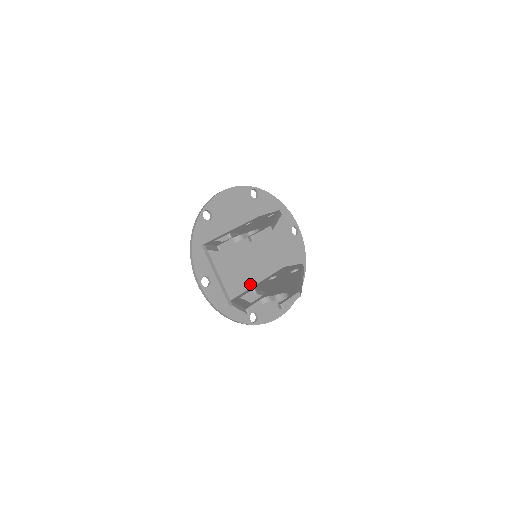
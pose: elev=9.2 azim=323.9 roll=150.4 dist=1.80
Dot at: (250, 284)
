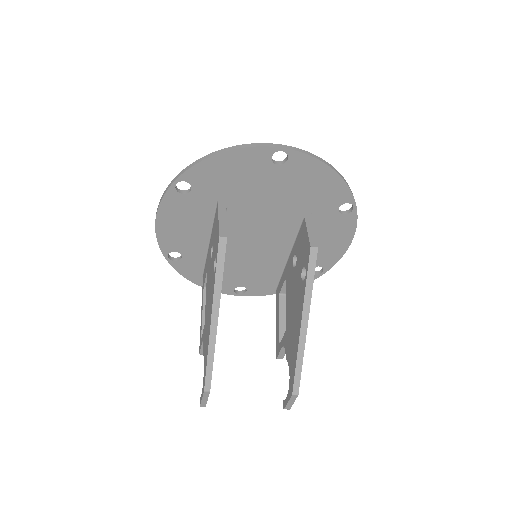
Dot at: (281, 264)
